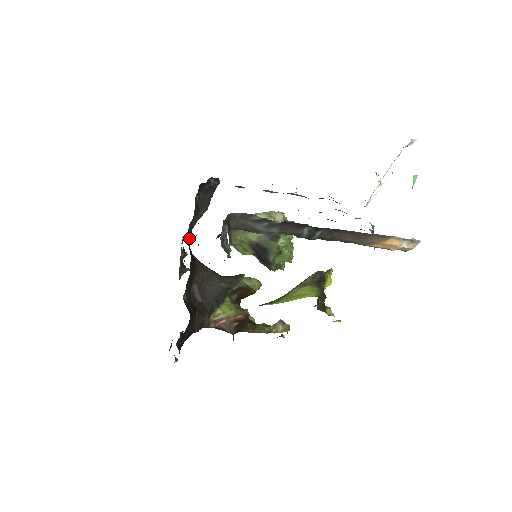
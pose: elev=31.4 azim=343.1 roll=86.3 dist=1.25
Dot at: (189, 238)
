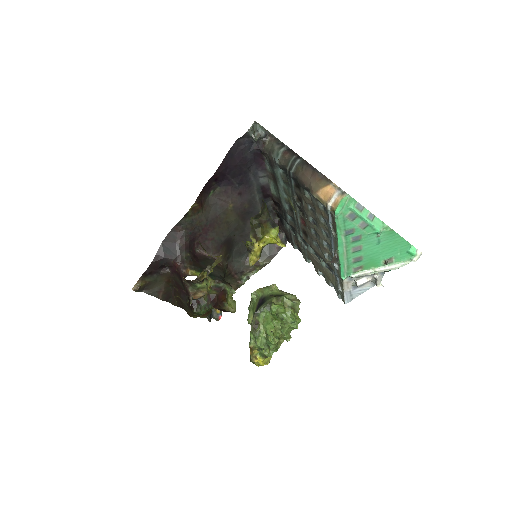
Dot at: (237, 268)
